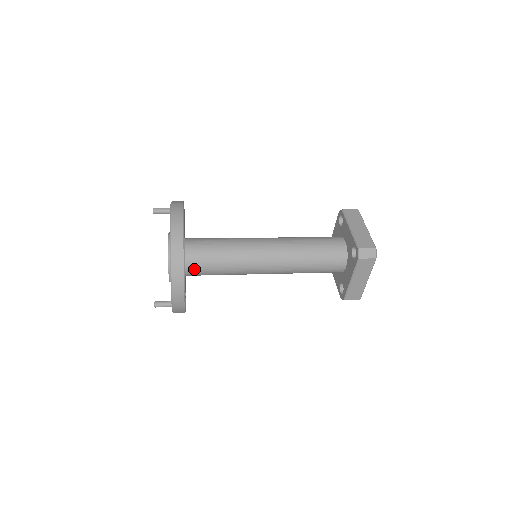
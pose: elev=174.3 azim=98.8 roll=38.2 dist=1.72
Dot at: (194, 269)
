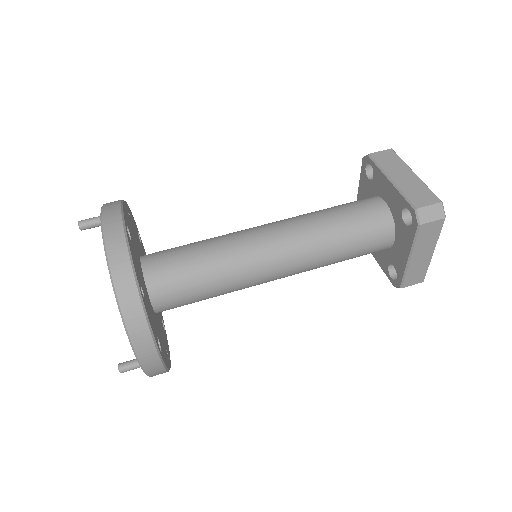
Dot at: (166, 302)
